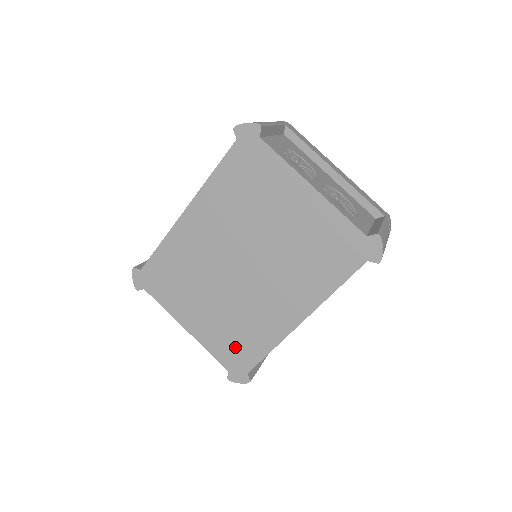
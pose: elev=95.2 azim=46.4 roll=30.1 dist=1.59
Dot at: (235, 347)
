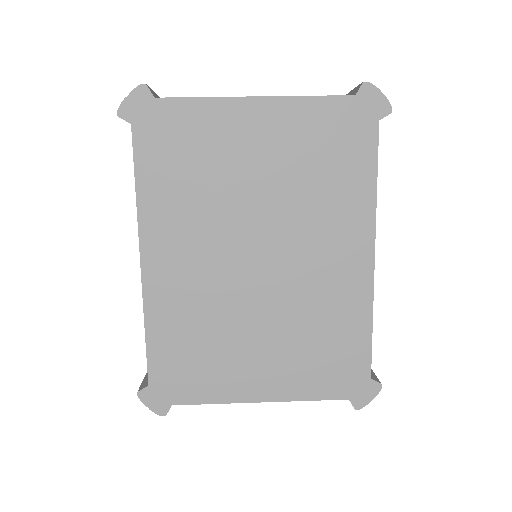
Dot at: (331, 362)
